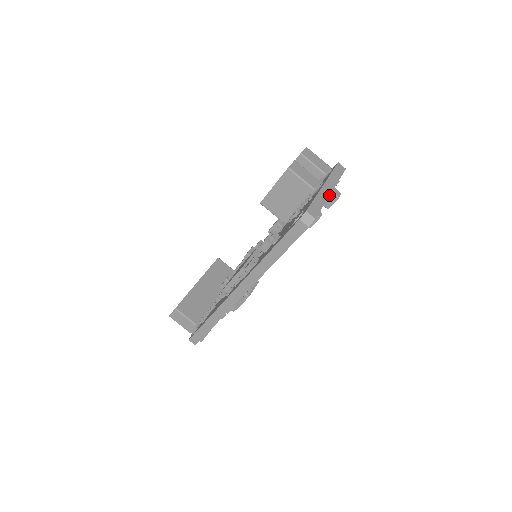
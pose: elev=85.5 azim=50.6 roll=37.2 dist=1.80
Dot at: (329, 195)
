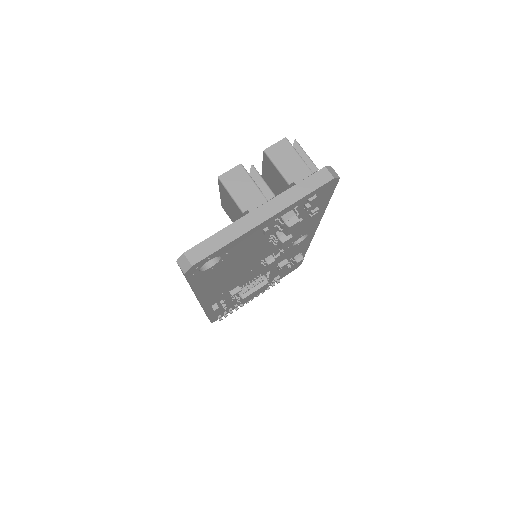
Dot at: (252, 227)
